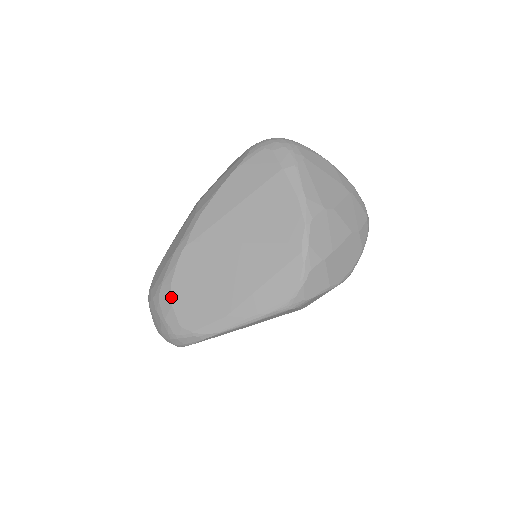
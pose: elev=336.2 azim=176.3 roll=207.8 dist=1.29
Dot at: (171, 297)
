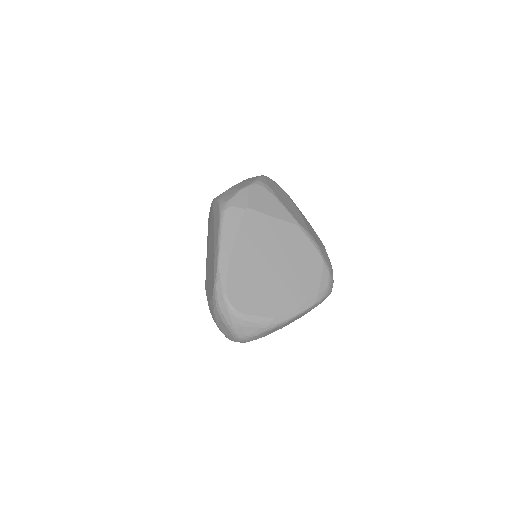
Dot at: (209, 302)
